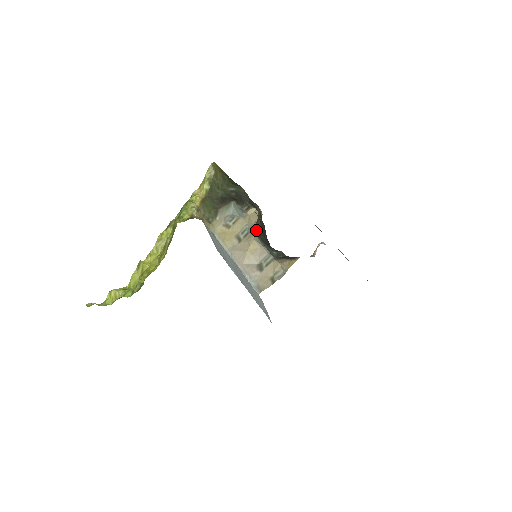
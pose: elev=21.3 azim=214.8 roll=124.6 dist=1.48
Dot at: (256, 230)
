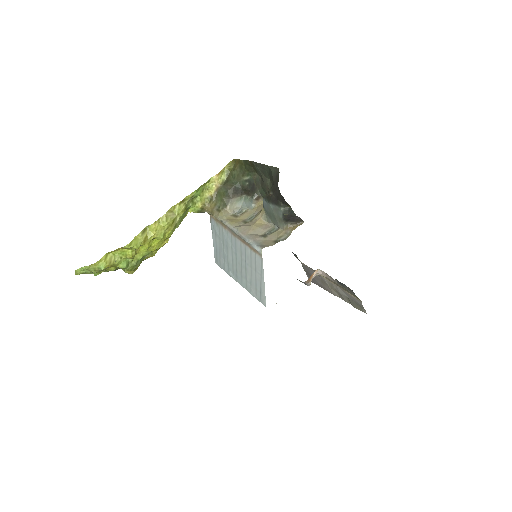
Dot at: (266, 197)
